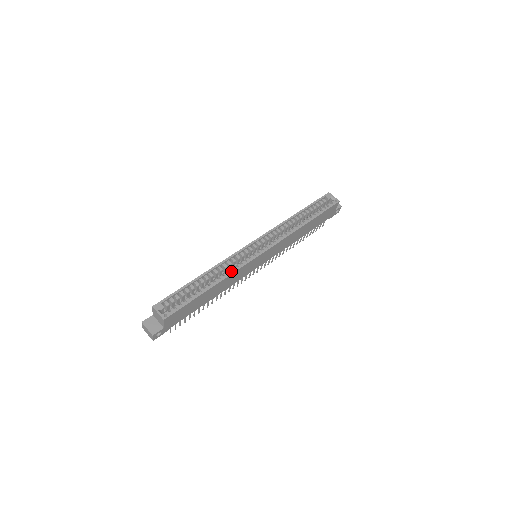
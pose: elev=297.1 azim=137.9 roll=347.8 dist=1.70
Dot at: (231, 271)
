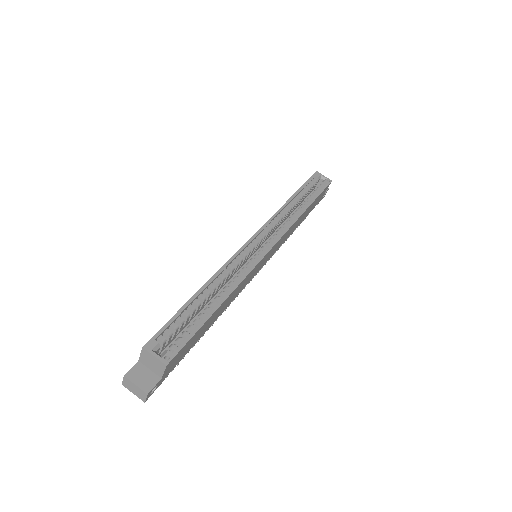
Dot at: (238, 278)
